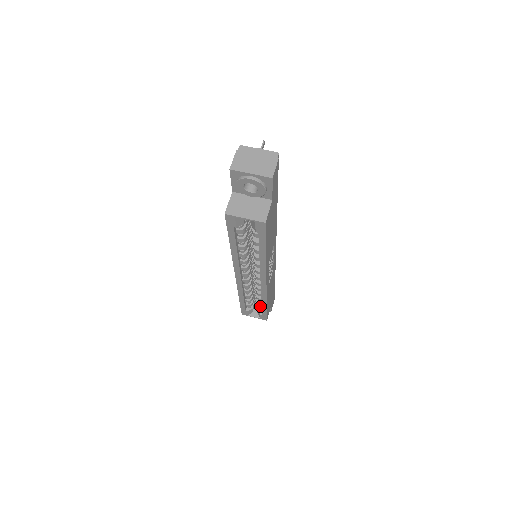
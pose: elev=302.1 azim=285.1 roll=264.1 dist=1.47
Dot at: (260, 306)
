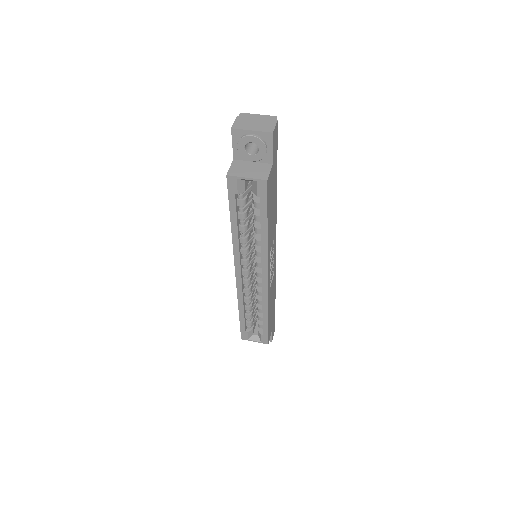
Dot at: (261, 323)
